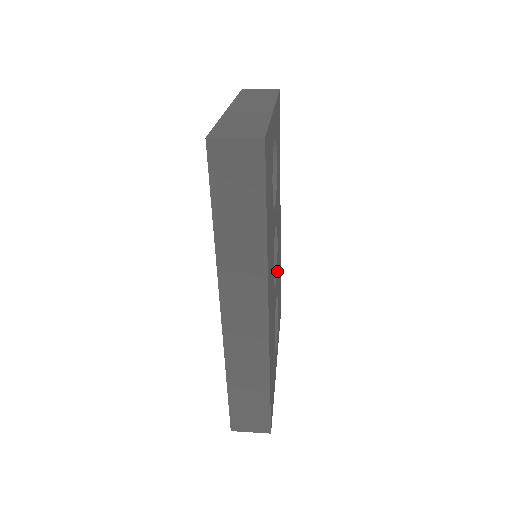
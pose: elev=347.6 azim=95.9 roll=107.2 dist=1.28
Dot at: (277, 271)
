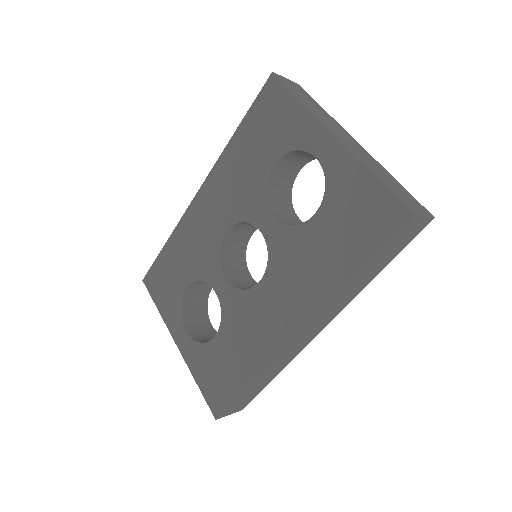
Dot at: occluded
